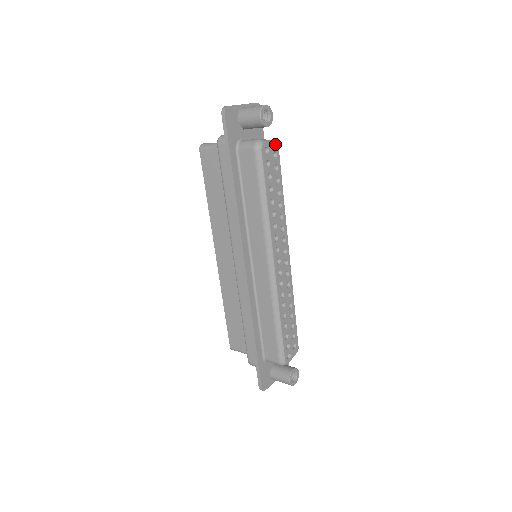
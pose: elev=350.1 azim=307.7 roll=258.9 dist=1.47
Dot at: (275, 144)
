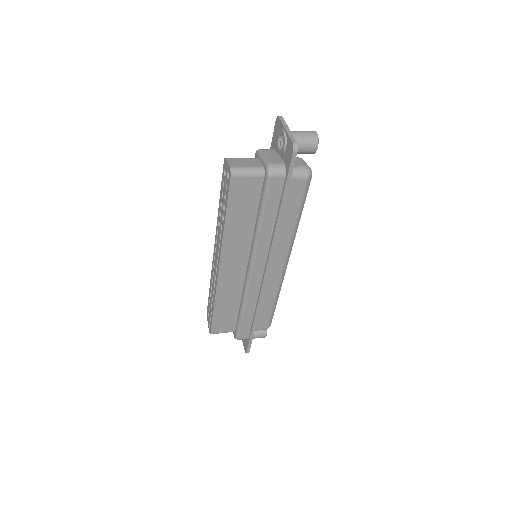
Dot at: (305, 162)
